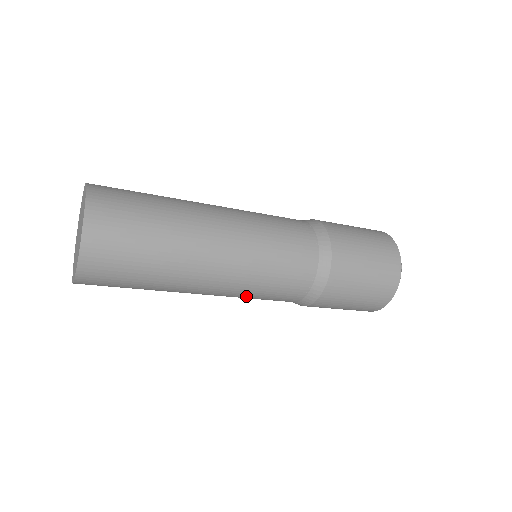
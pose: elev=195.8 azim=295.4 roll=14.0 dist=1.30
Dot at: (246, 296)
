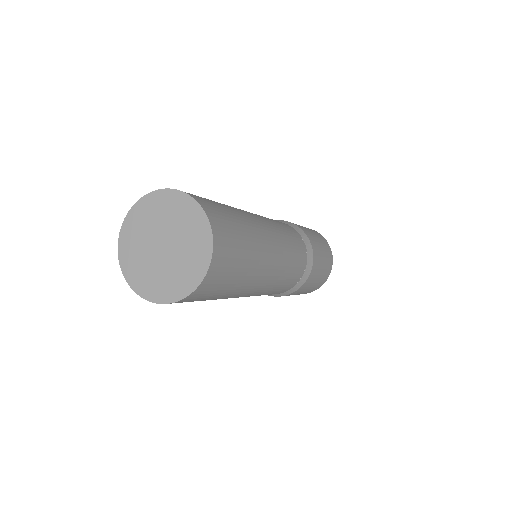
Dot at: (285, 273)
